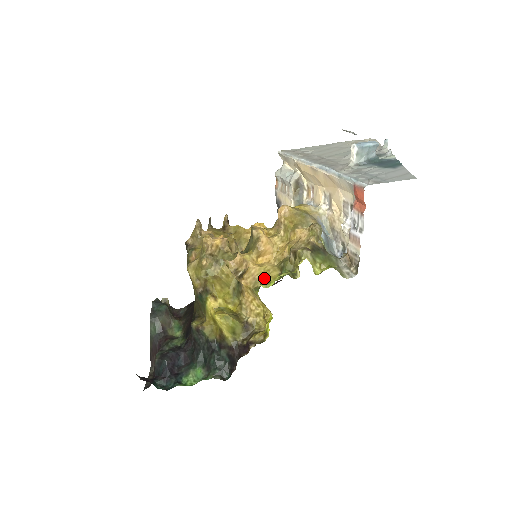
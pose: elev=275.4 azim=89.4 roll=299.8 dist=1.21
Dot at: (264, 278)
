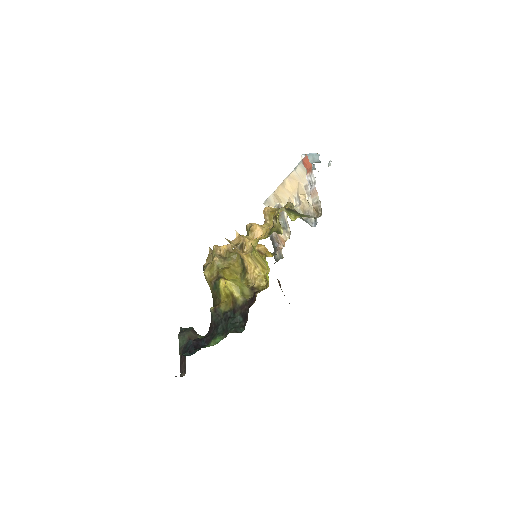
Dot at: occluded
